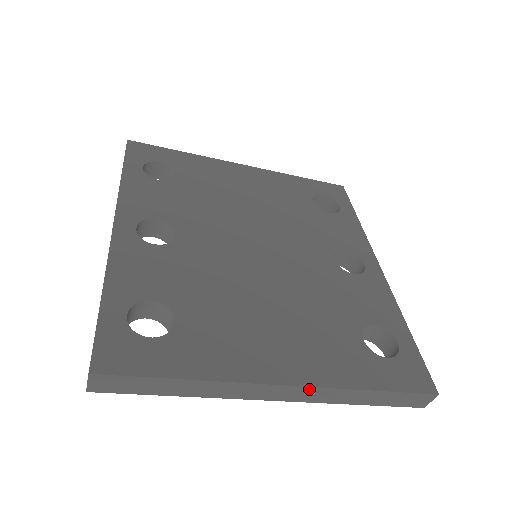
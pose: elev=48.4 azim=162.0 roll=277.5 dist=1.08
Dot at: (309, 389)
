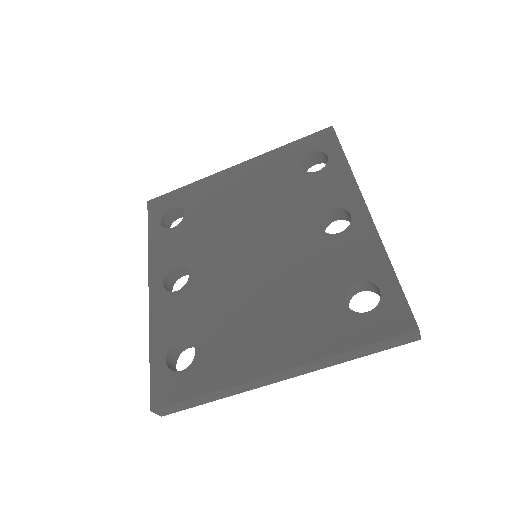
Dot at: (297, 368)
